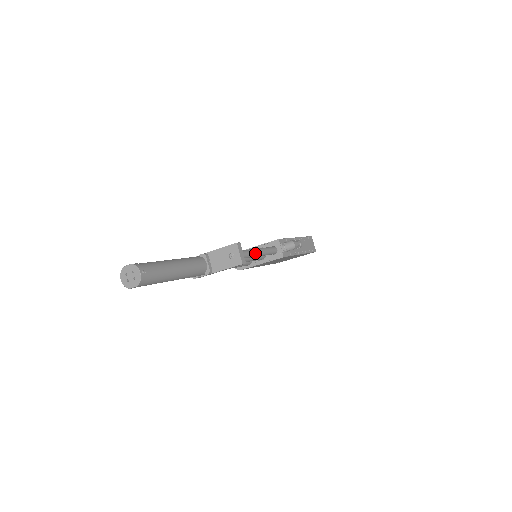
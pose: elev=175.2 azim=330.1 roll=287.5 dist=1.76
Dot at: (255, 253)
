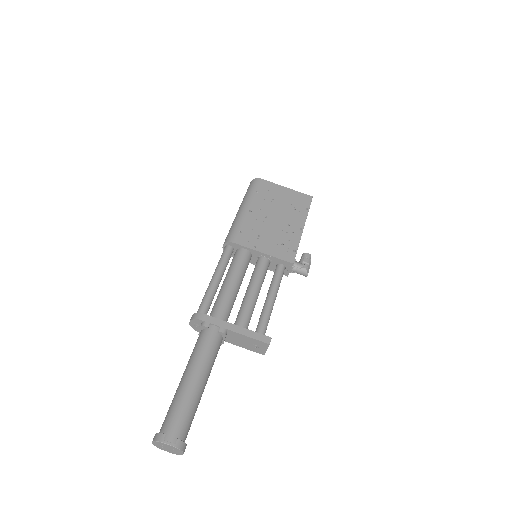
Dot at: occluded
